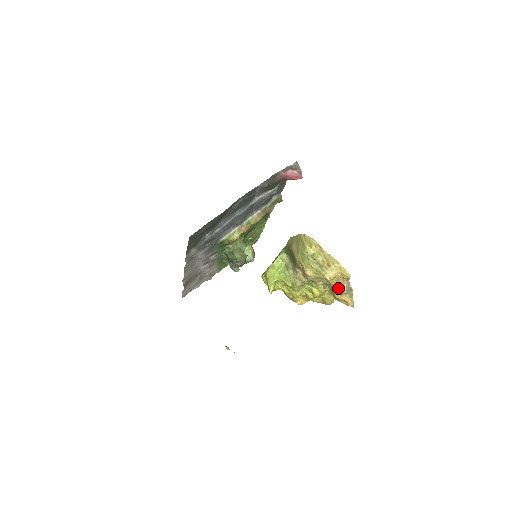
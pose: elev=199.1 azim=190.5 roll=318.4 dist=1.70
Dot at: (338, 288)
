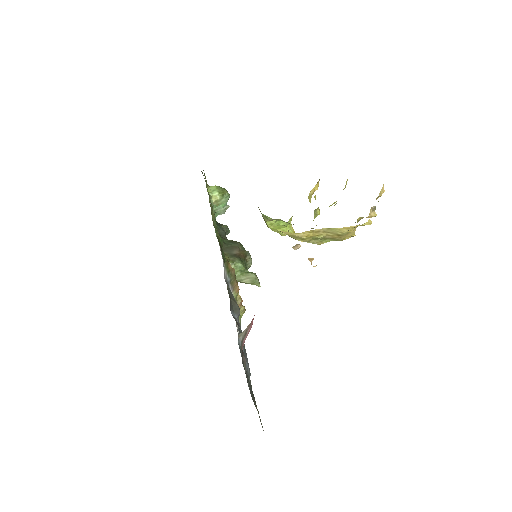
Dot at: occluded
